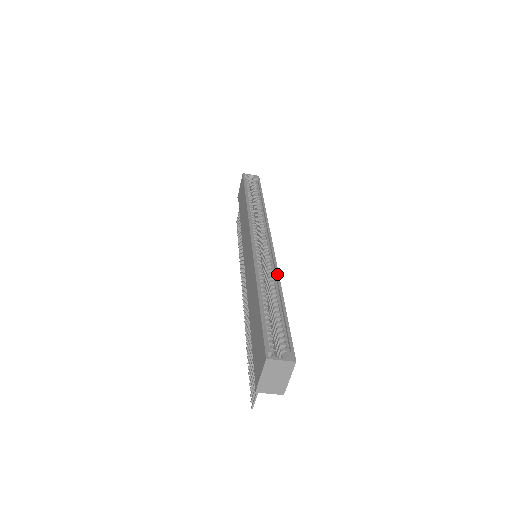
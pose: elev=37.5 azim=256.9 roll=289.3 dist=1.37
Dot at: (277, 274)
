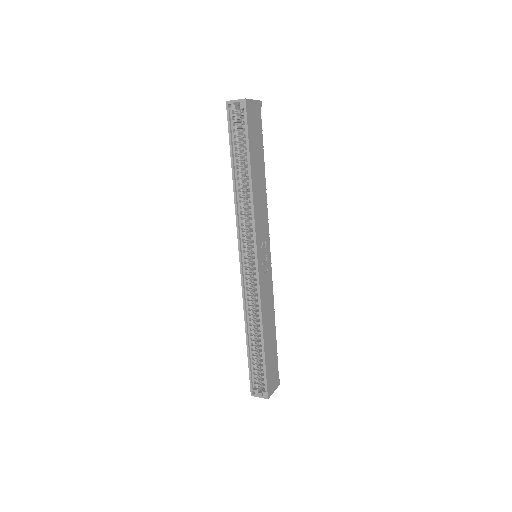
Dot at: (260, 313)
